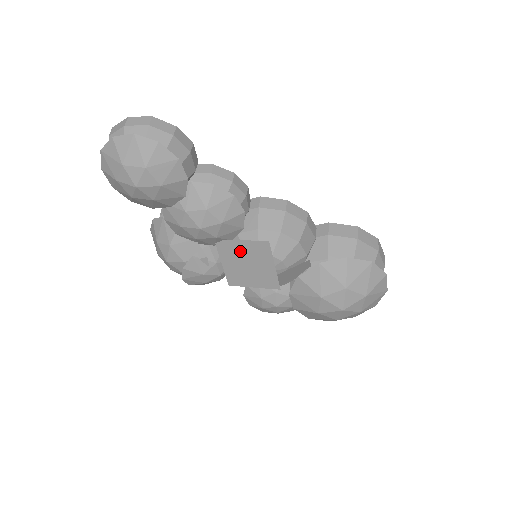
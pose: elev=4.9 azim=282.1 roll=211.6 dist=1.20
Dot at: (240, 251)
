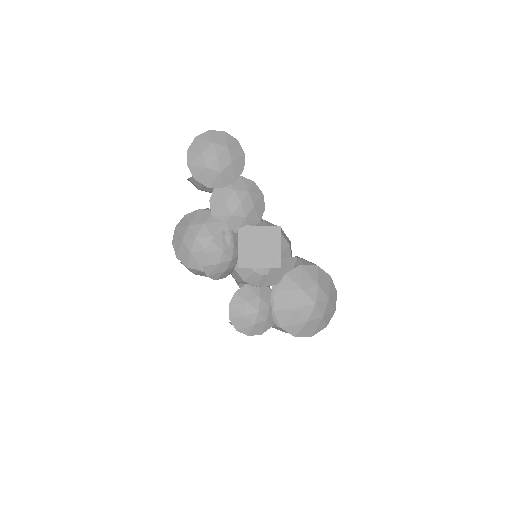
Dot at: (256, 235)
